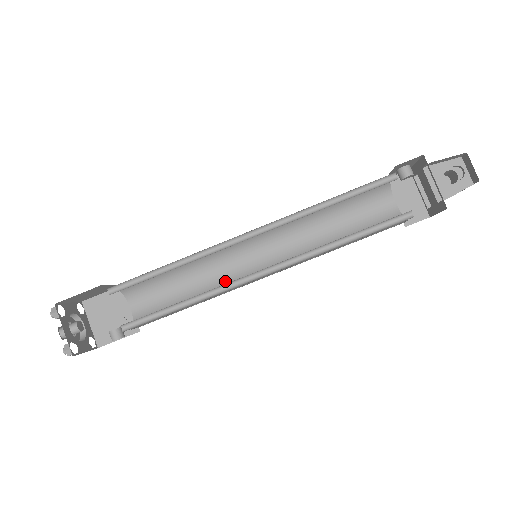
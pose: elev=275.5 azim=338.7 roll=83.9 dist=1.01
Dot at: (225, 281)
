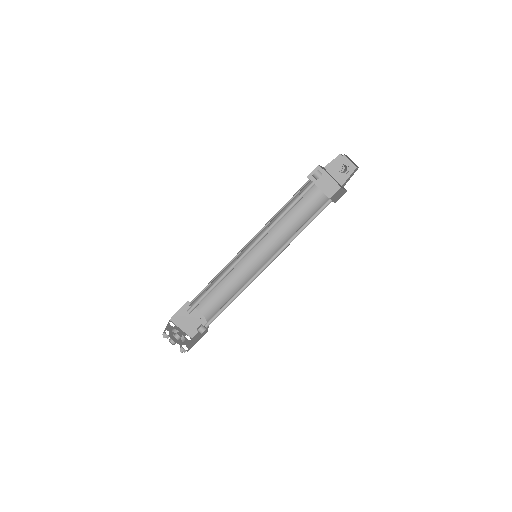
Dot at: (244, 274)
